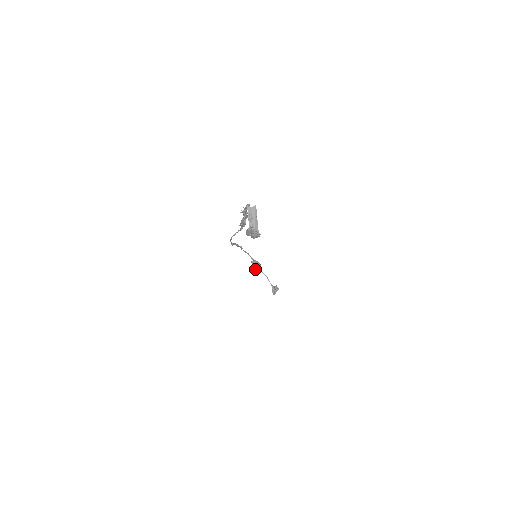
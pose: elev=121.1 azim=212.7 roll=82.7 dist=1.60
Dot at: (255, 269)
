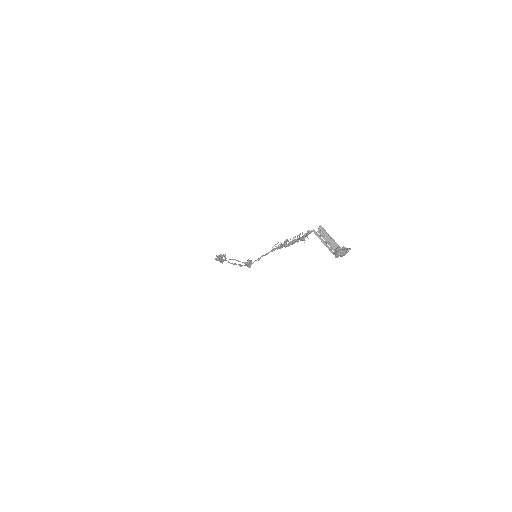
Dot at: (221, 262)
